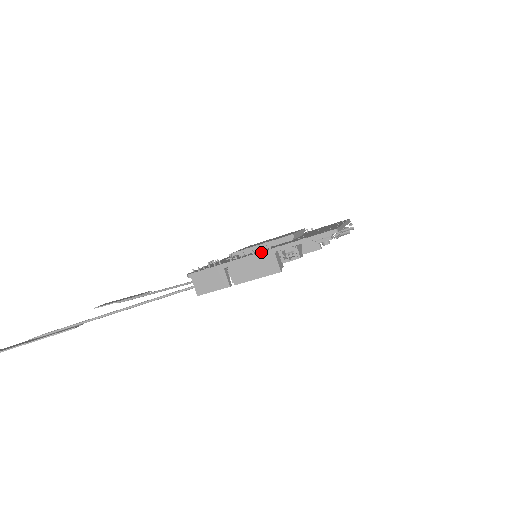
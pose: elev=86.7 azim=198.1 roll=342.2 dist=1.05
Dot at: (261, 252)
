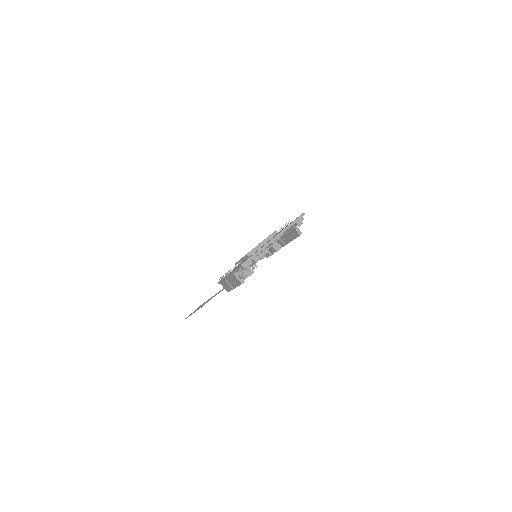
Dot at: (228, 274)
